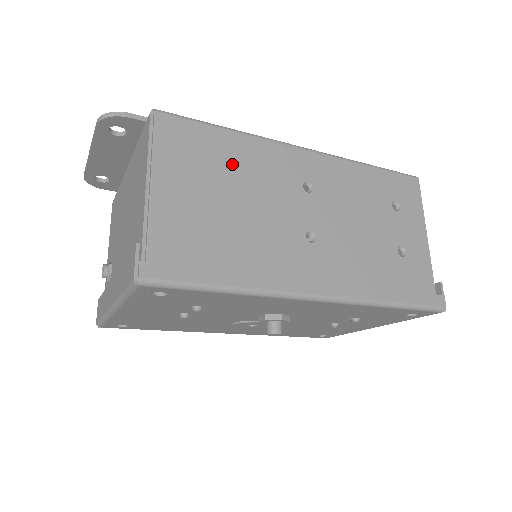
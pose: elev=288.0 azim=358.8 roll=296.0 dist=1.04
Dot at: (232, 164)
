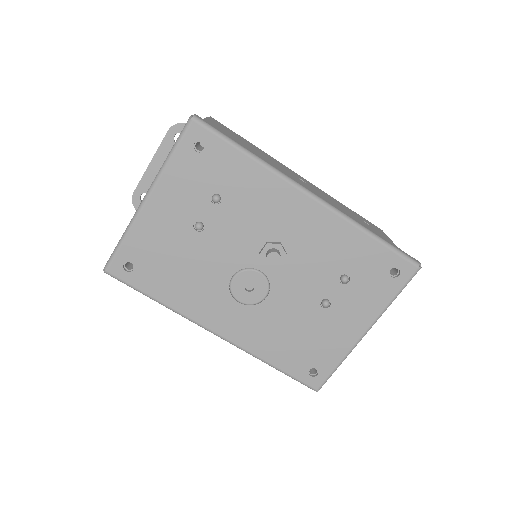
Dot at: (253, 148)
